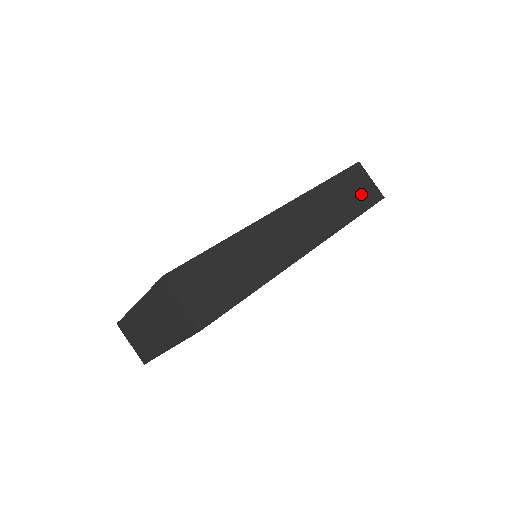
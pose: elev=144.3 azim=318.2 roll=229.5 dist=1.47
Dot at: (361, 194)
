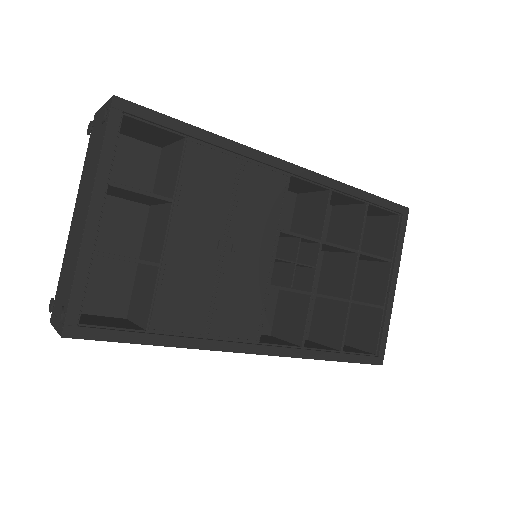
Dot at: occluded
